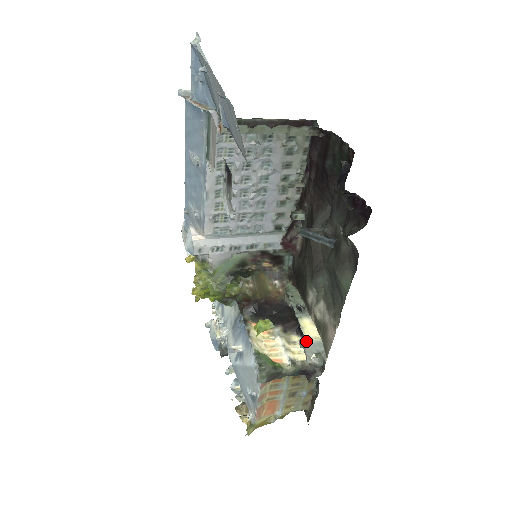
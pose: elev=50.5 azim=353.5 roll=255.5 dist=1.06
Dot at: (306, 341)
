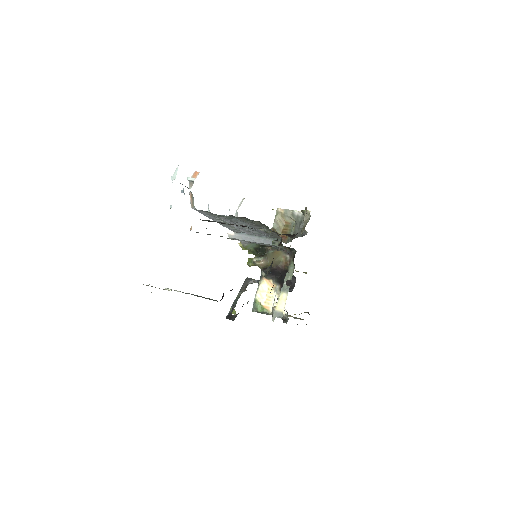
Dot at: (274, 310)
